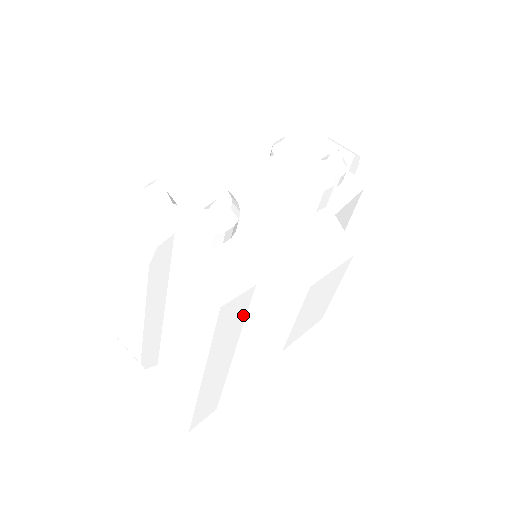
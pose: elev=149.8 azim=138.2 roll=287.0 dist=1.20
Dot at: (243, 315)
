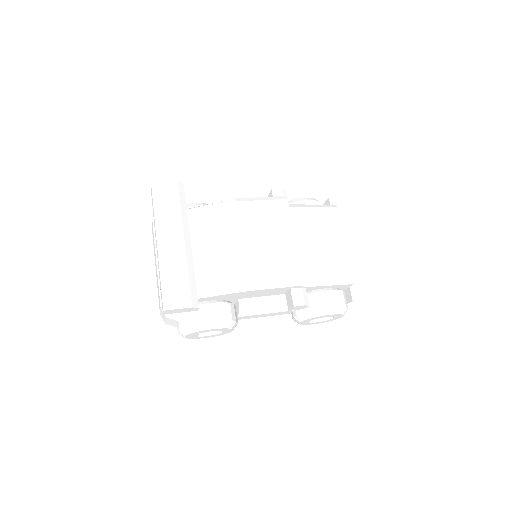
Dot at: (177, 201)
